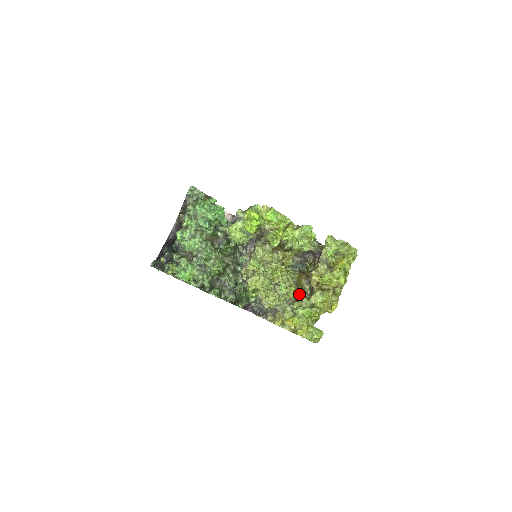
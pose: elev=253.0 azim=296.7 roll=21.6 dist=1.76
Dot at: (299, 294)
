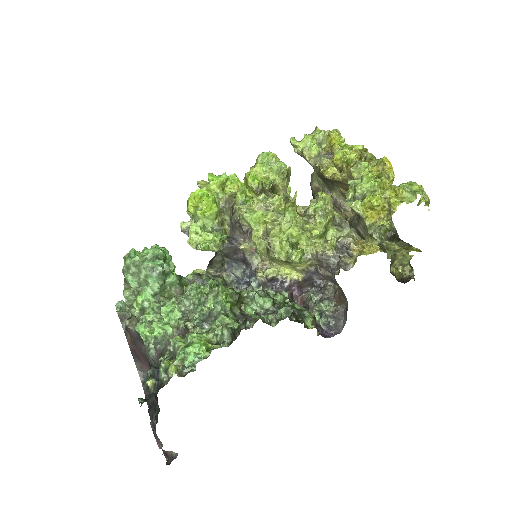
Dot at: occluded
